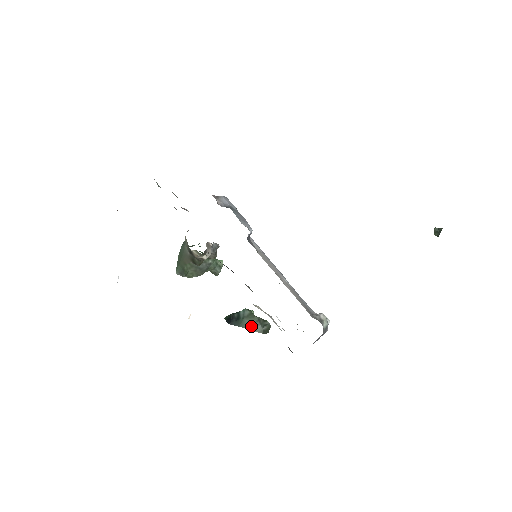
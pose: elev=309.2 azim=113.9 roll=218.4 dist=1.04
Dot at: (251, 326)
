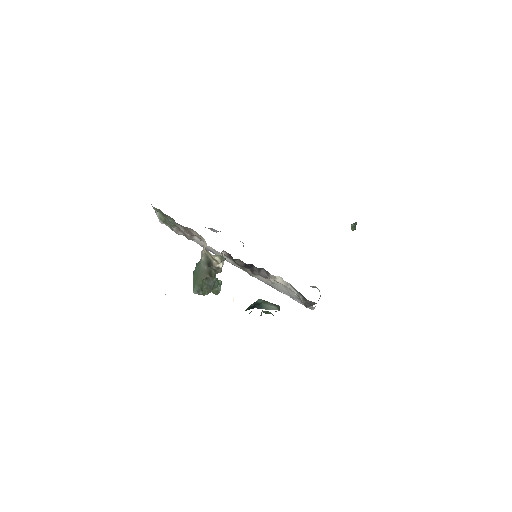
Dot at: (269, 307)
